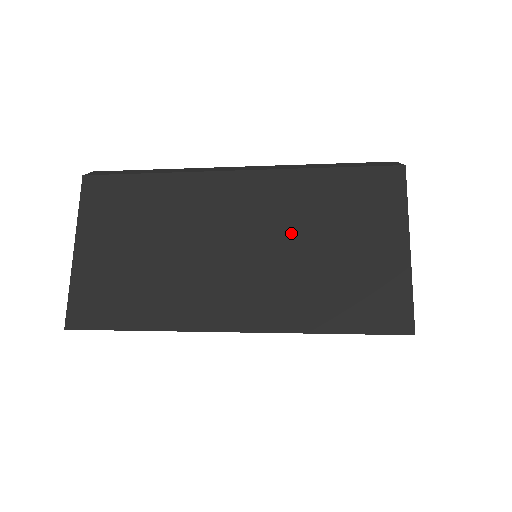
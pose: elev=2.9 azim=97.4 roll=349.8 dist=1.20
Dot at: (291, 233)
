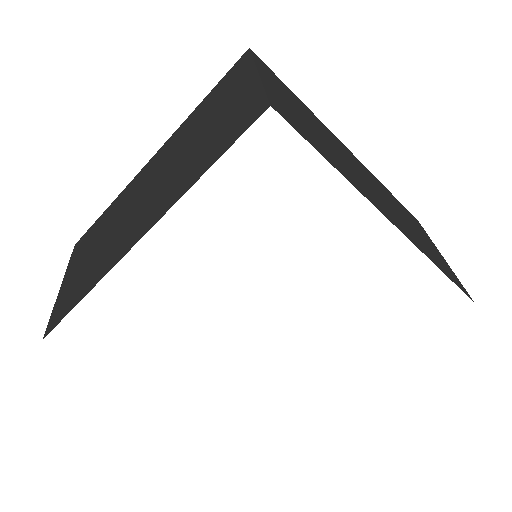
Dot at: (391, 203)
